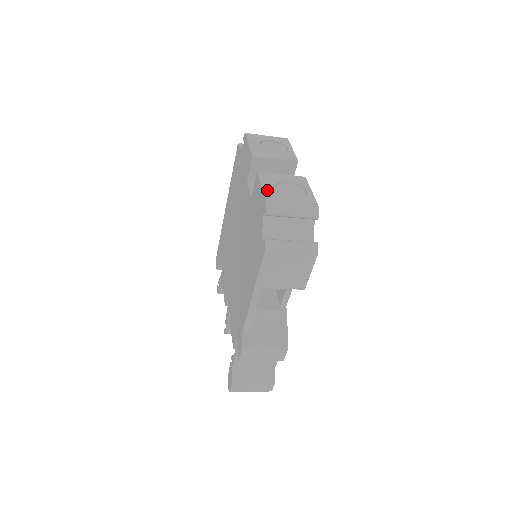
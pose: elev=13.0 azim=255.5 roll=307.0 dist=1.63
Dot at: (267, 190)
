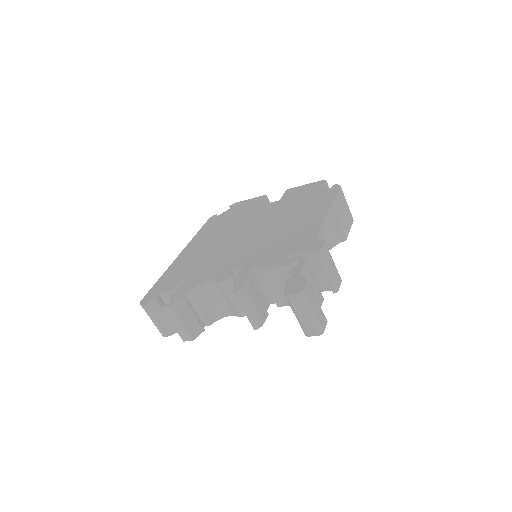
Dot at: occluded
